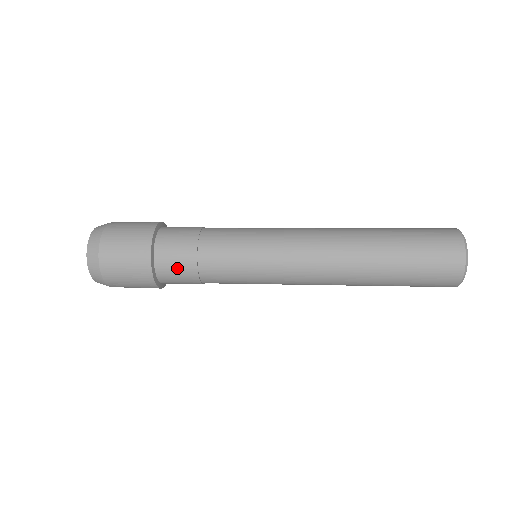
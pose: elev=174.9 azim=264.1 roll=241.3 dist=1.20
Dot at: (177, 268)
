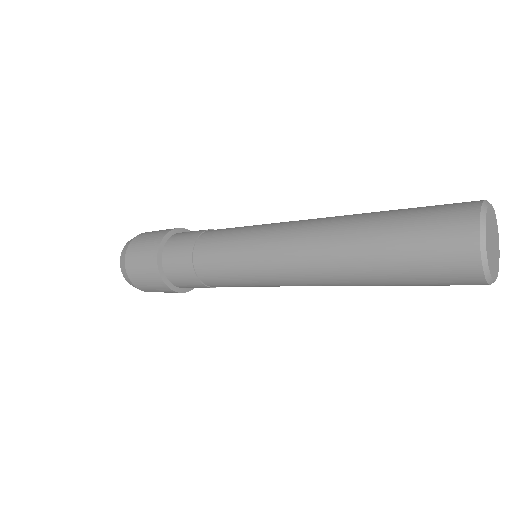
Dot at: (177, 256)
